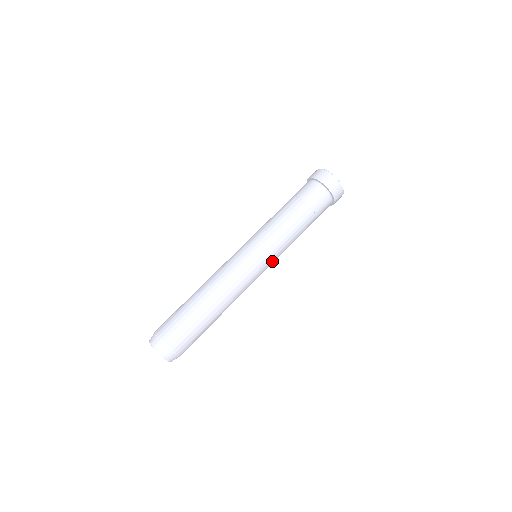
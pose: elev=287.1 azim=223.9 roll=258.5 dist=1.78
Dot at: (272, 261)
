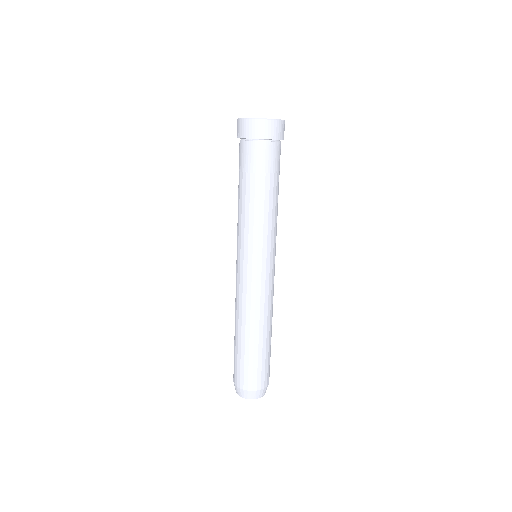
Dot at: occluded
